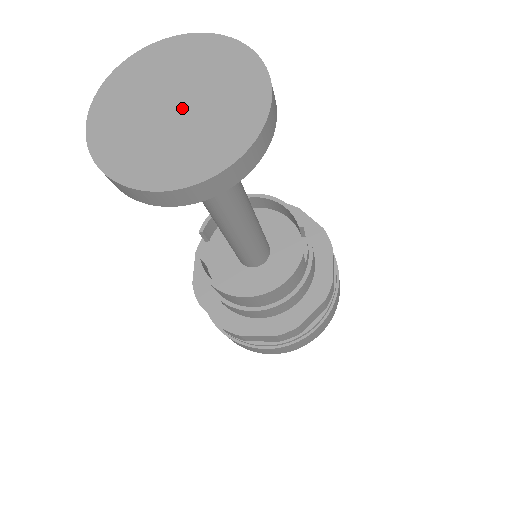
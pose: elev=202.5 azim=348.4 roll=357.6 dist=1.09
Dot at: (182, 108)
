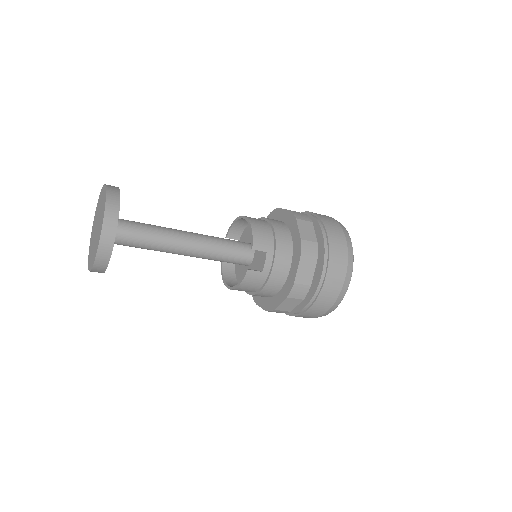
Dot at: (96, 230)
